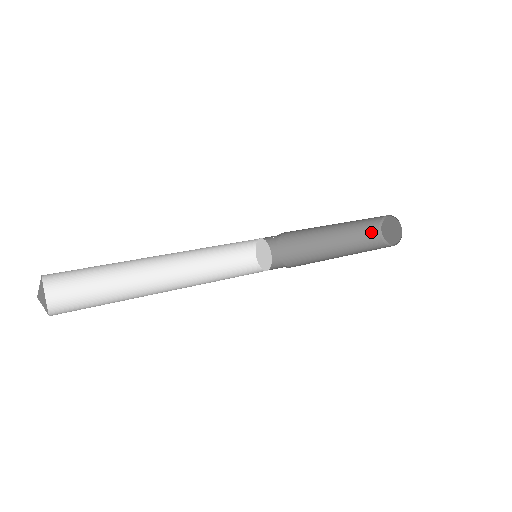
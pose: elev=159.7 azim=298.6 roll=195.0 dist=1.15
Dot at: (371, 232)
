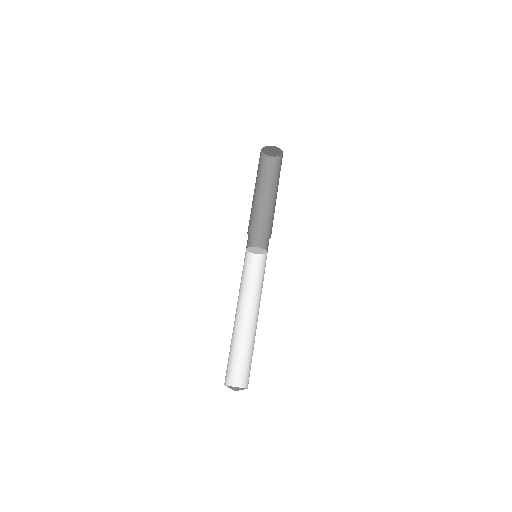
Dot at: occluded
